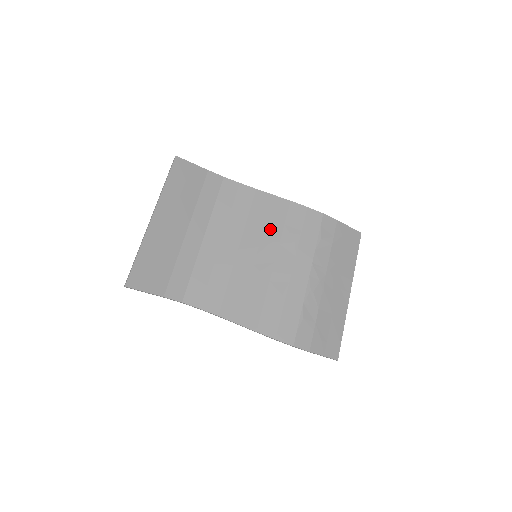
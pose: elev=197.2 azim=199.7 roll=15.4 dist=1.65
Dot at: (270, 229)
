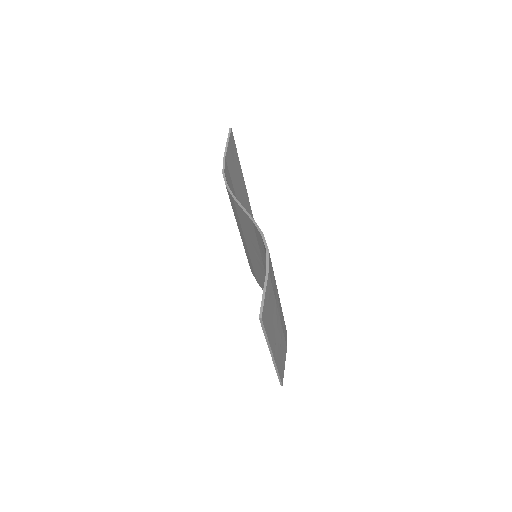
Dot at: occluded
